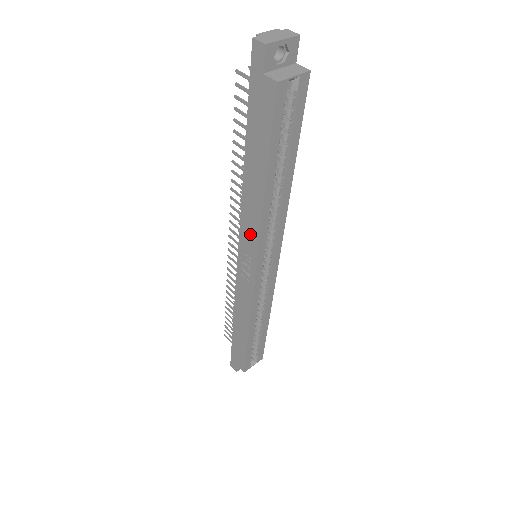
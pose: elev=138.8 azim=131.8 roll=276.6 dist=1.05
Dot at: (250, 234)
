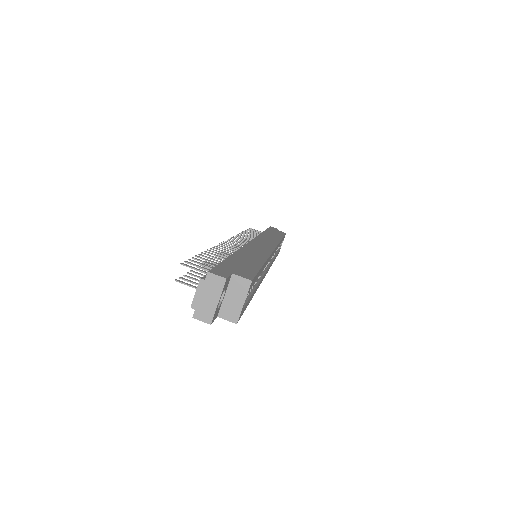
Dot at: occluded
